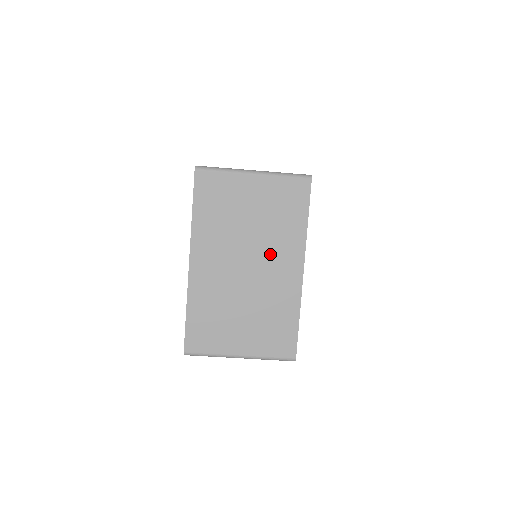
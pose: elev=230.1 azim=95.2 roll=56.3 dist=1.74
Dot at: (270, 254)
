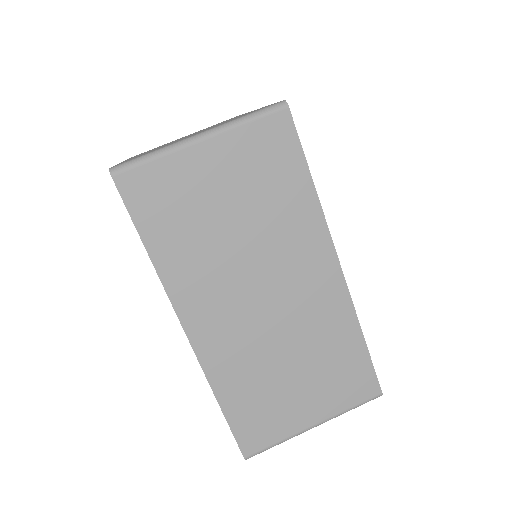
Dot at: occluded
